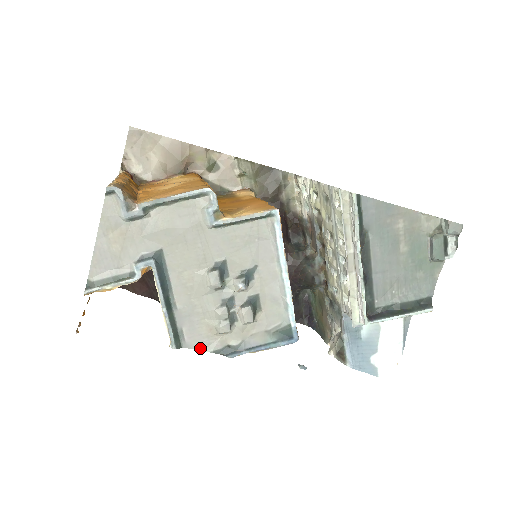
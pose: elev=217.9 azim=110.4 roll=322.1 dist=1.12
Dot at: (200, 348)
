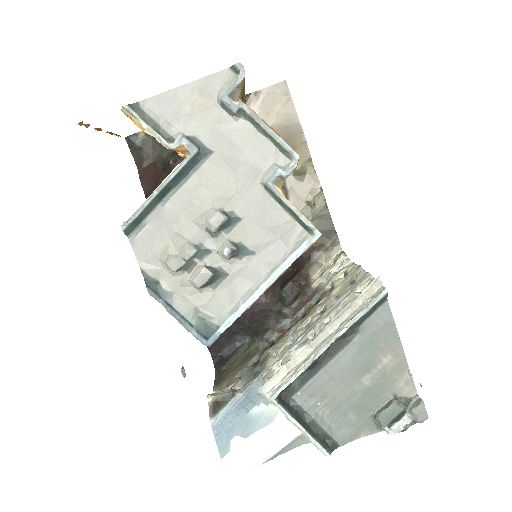
Dot at: (138, 255)
